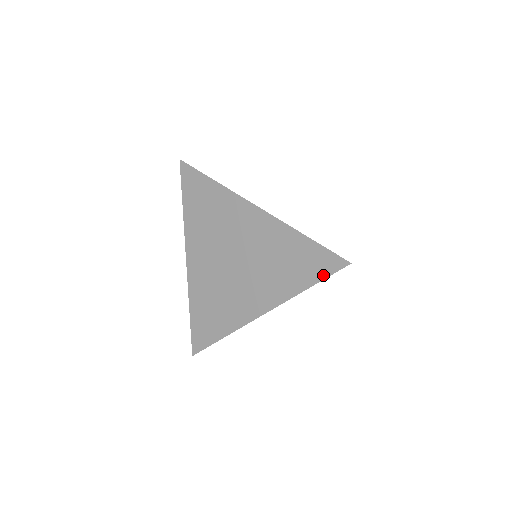
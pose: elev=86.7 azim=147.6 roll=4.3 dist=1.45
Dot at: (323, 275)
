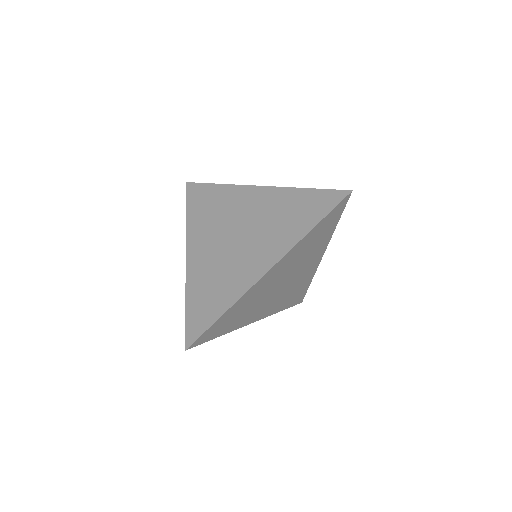
Dot at: occluded
